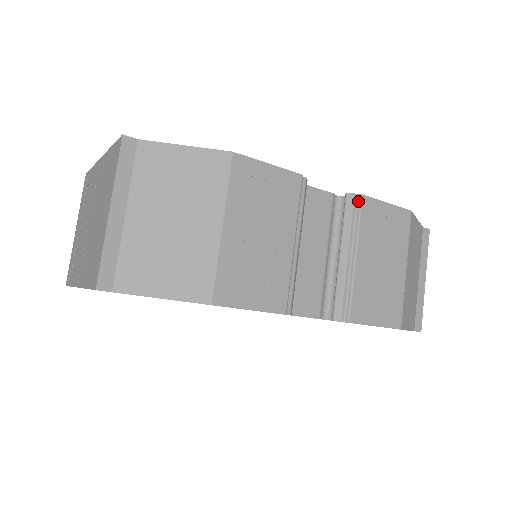
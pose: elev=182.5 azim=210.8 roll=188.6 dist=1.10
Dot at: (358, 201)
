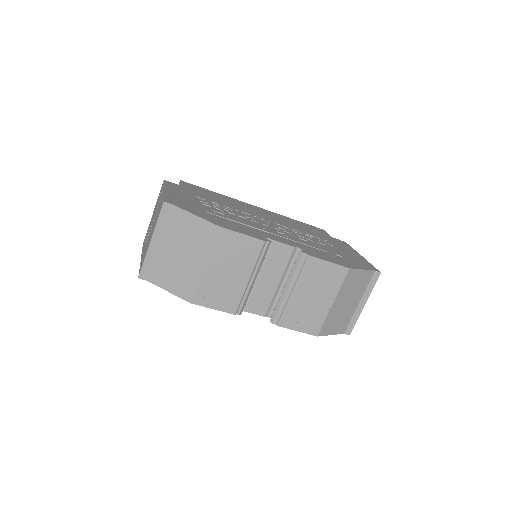
Dot at: (306, 258)
